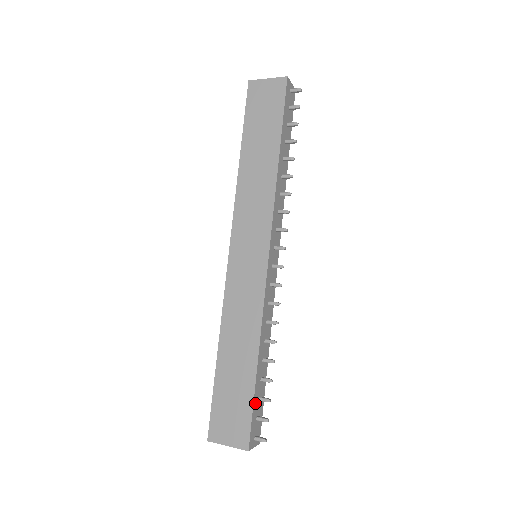
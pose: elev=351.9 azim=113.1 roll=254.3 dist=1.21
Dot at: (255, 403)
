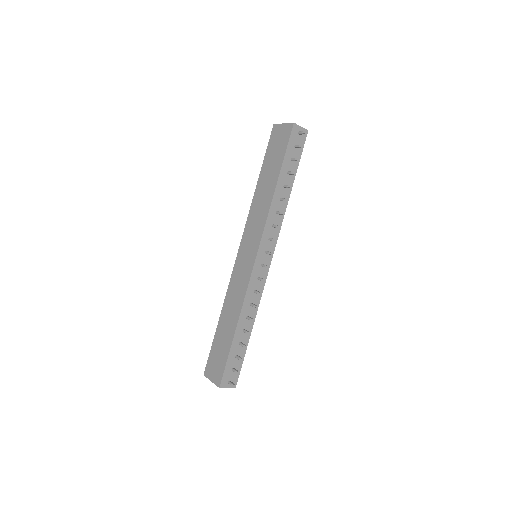
Dot at: (231, 358)
